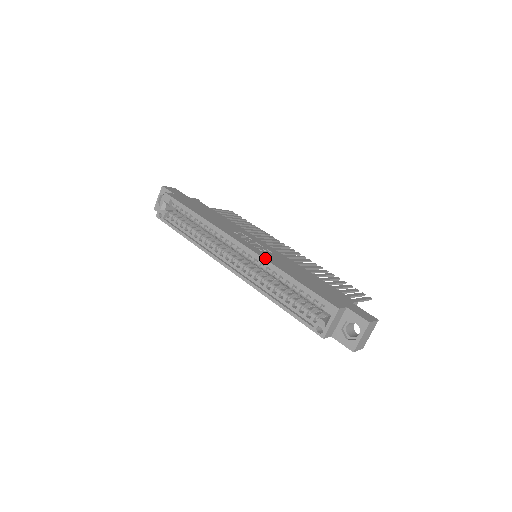
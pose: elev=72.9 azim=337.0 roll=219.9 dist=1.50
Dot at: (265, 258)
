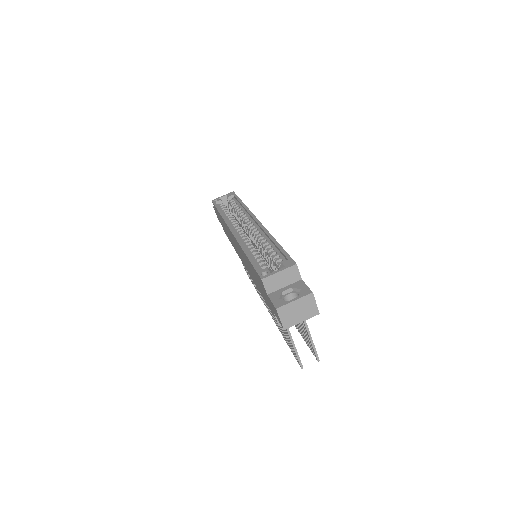
Dot at: occluded
